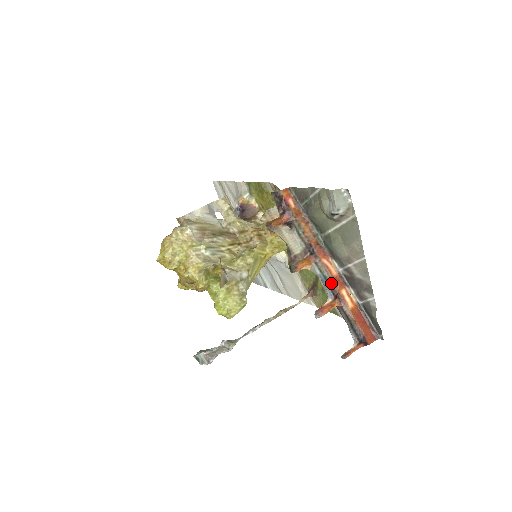
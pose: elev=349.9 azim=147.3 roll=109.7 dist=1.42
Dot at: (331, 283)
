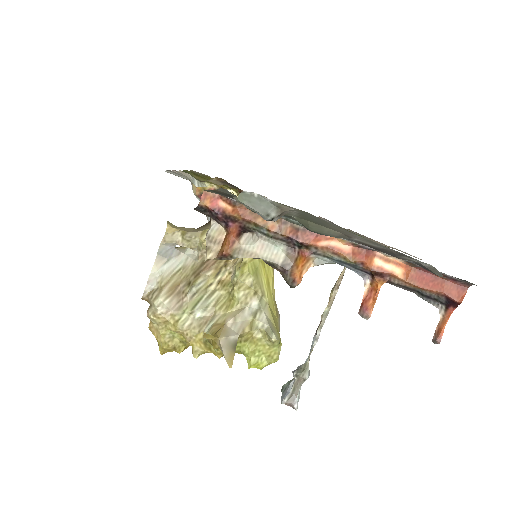
Dot at: (352, 264)
